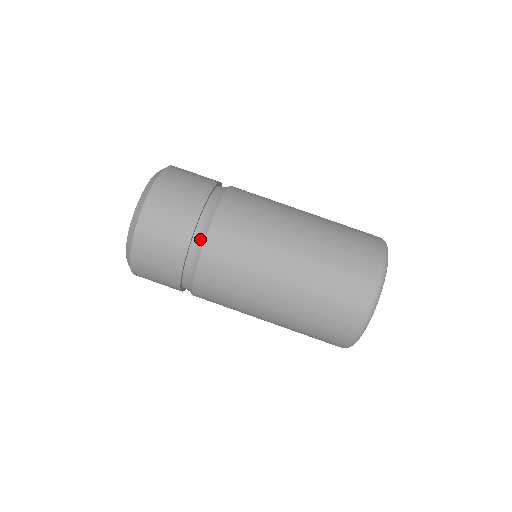
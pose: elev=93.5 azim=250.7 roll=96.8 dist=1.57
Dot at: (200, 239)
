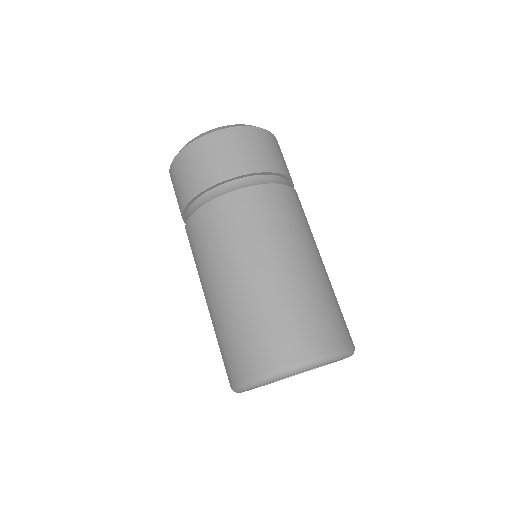
Dot at: (274, 180)
